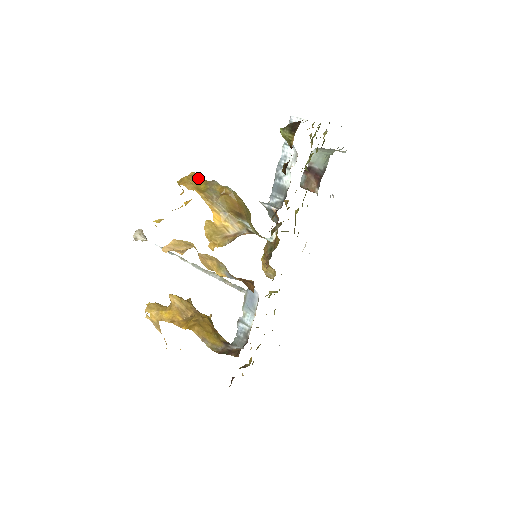
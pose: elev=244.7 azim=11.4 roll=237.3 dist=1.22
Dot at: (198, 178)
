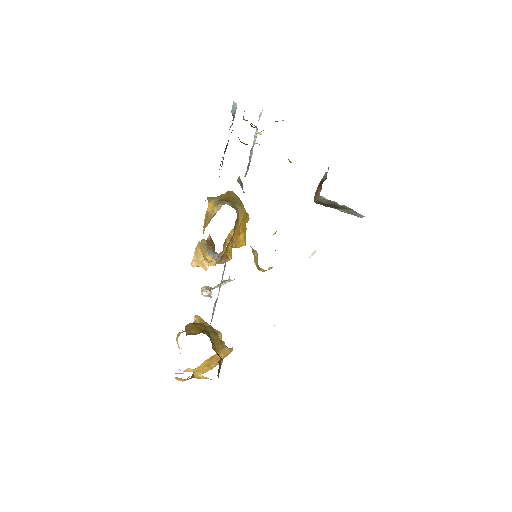
Dot at: occluded
